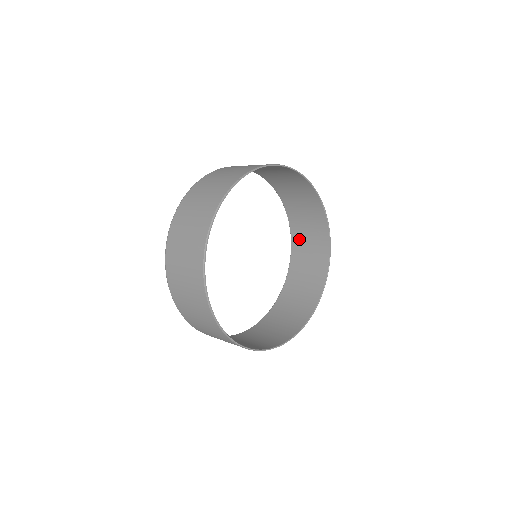
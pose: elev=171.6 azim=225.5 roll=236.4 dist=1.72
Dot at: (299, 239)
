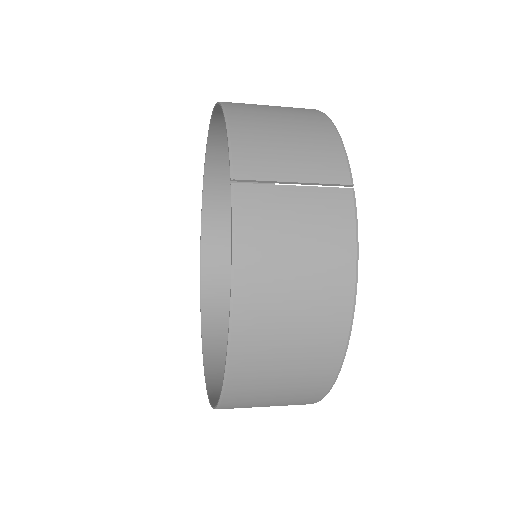
Dot at: (220, 179)
